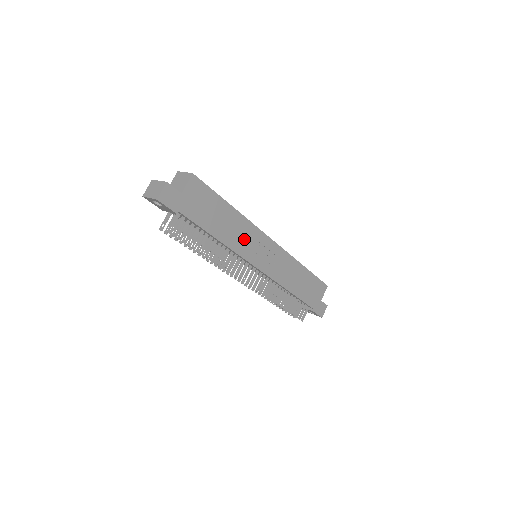
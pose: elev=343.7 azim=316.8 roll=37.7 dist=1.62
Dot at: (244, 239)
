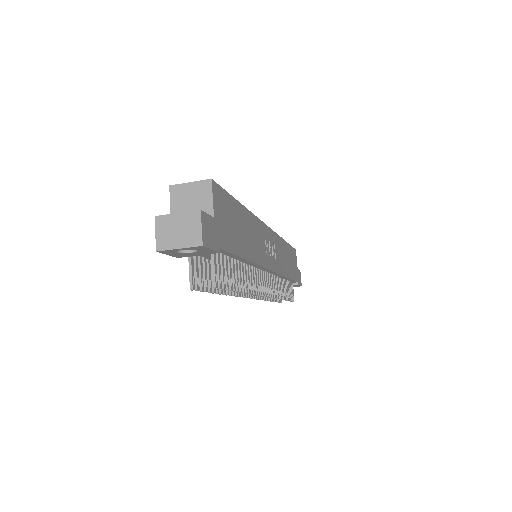
Dot at: (258, 242)
